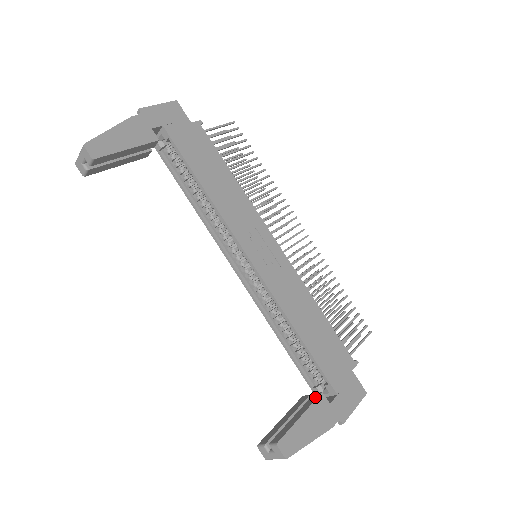
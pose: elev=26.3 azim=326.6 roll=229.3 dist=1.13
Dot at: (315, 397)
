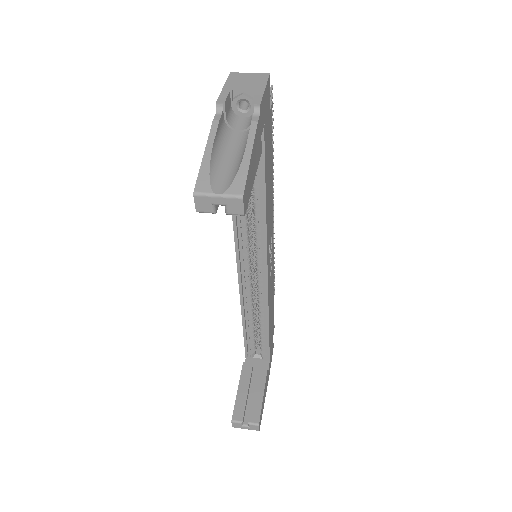
Dot at: (264, 371)
